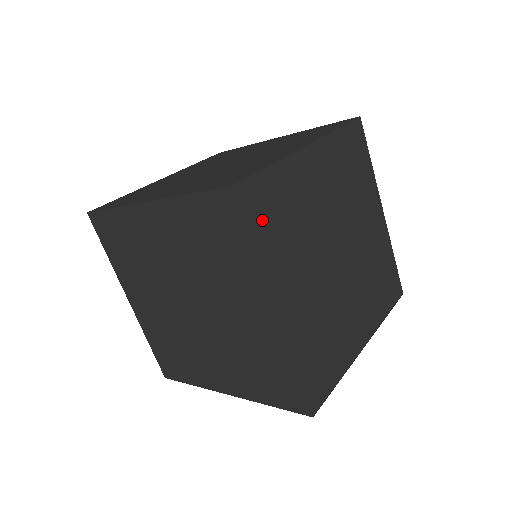
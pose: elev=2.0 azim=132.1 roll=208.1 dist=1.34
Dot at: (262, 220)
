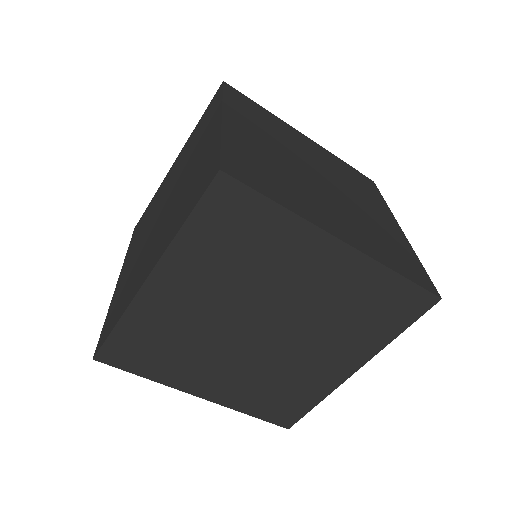
Dot at: (139, 360)
